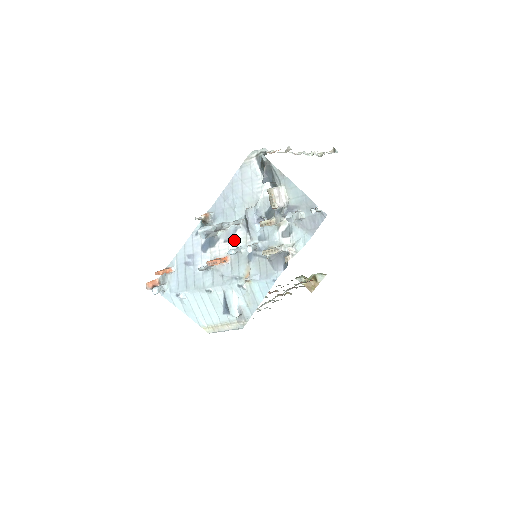
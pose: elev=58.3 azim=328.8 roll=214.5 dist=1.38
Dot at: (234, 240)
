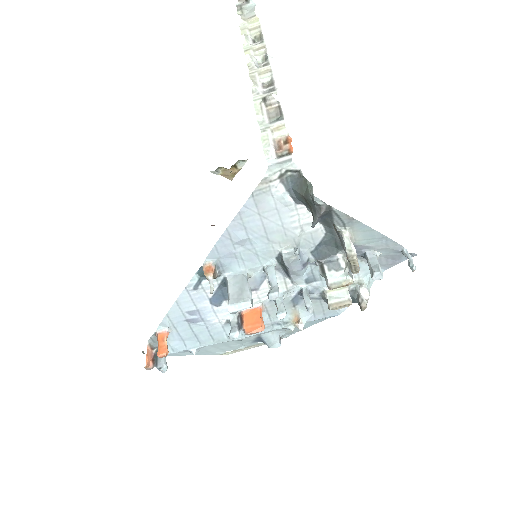
Dot at: (266, 288)
